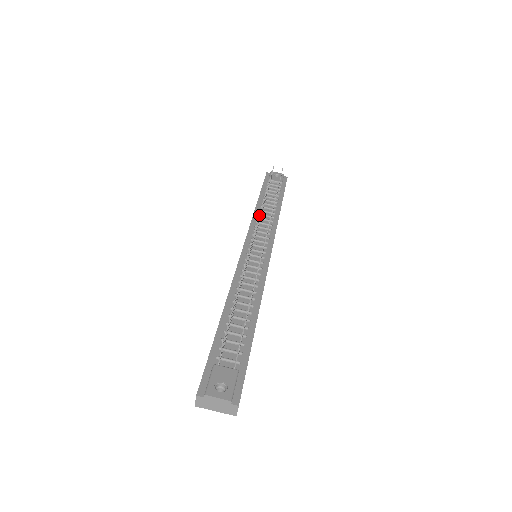
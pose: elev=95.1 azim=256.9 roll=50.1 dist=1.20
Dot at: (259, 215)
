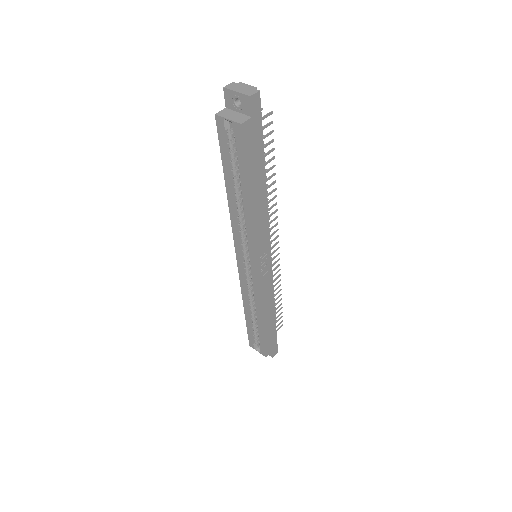
Dot at: occluded
